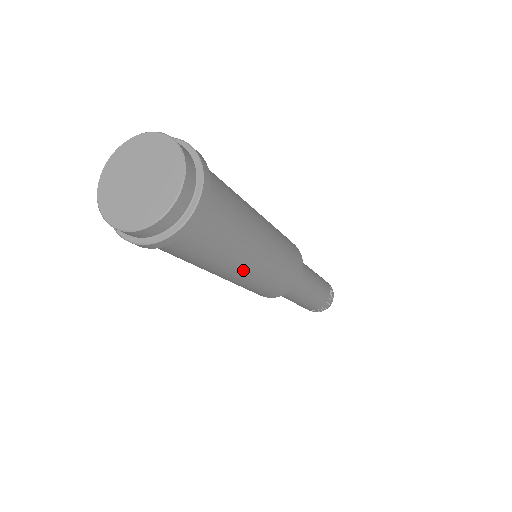
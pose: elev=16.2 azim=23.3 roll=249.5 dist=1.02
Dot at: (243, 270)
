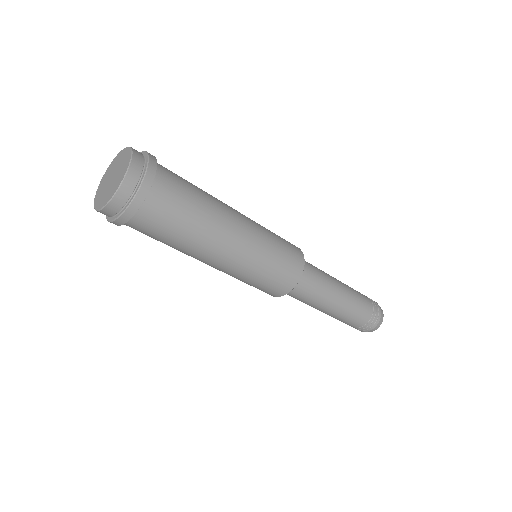
Dot at: (233, 234)
